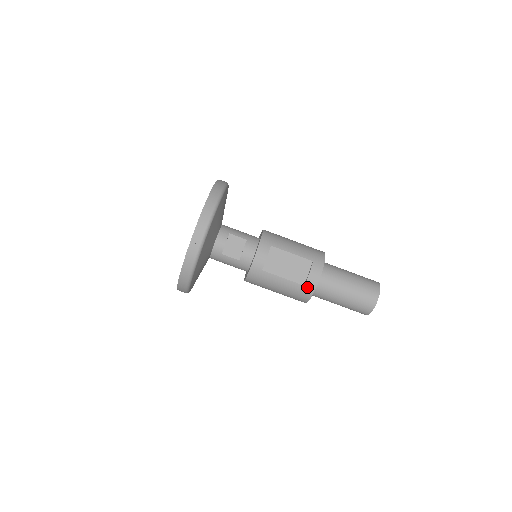
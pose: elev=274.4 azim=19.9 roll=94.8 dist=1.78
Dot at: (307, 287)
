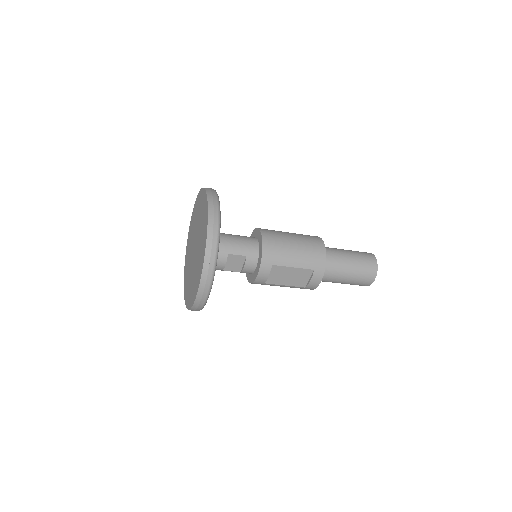
Dot at: (308, 288)
